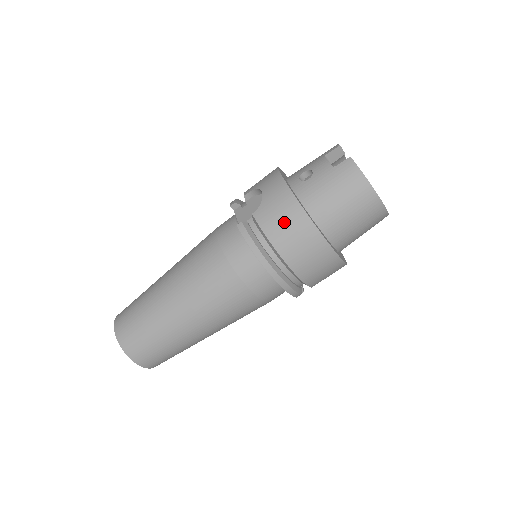
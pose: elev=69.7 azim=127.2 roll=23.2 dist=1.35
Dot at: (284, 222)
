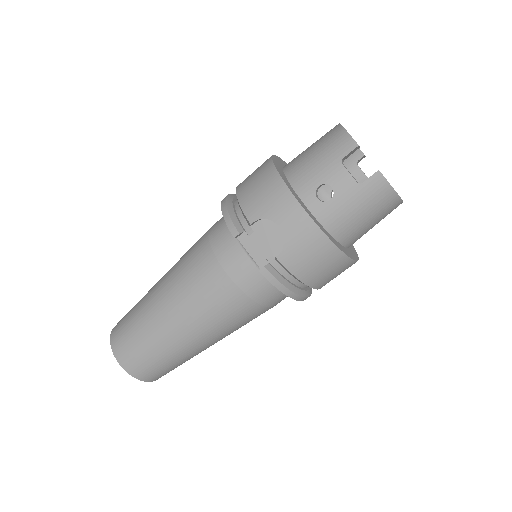
Dot at: (316, 262)
